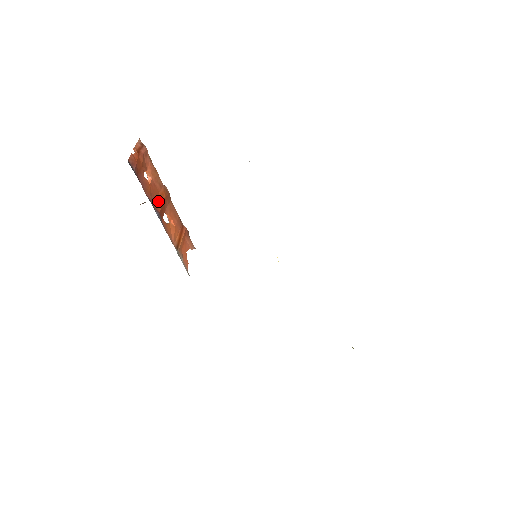
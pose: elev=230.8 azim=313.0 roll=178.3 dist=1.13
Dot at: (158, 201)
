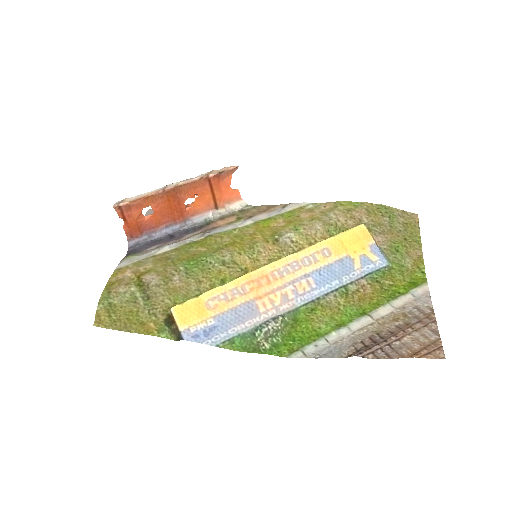
Dot at: (171, 212)
